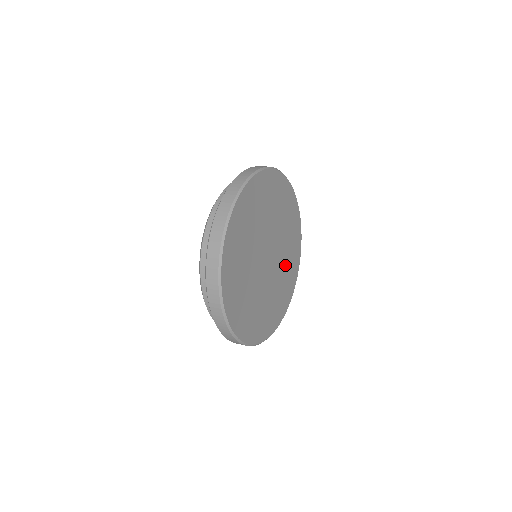
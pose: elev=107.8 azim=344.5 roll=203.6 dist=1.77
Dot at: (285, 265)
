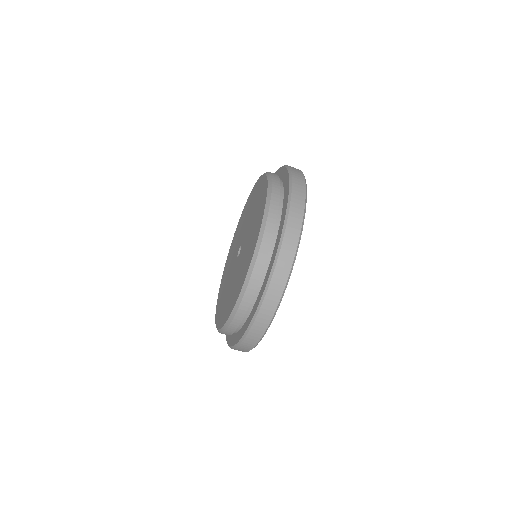
Dot at: occluded
